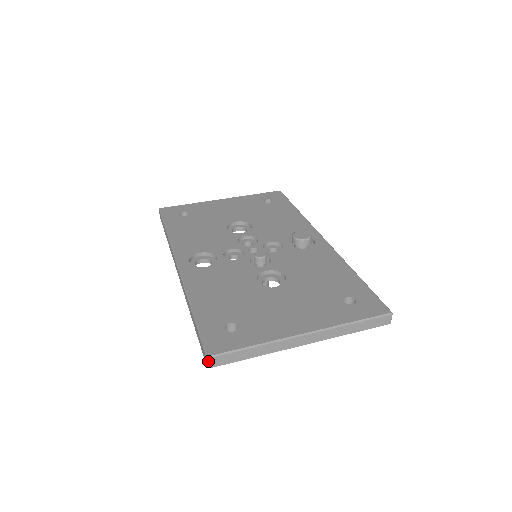
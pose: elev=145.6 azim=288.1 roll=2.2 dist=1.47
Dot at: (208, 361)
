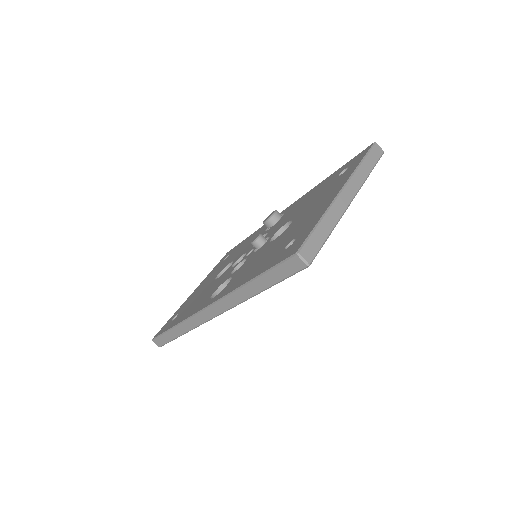
Dot at: (301, 256)
